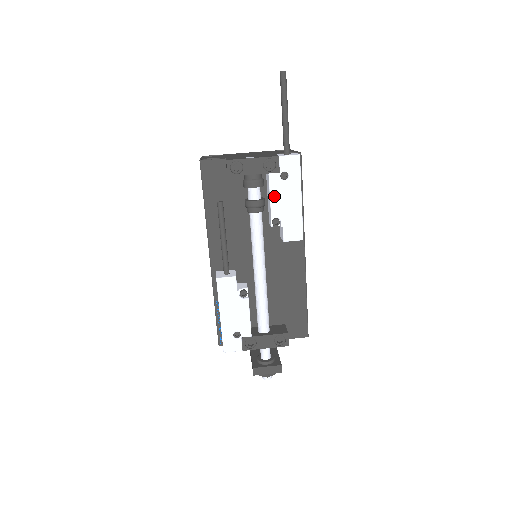
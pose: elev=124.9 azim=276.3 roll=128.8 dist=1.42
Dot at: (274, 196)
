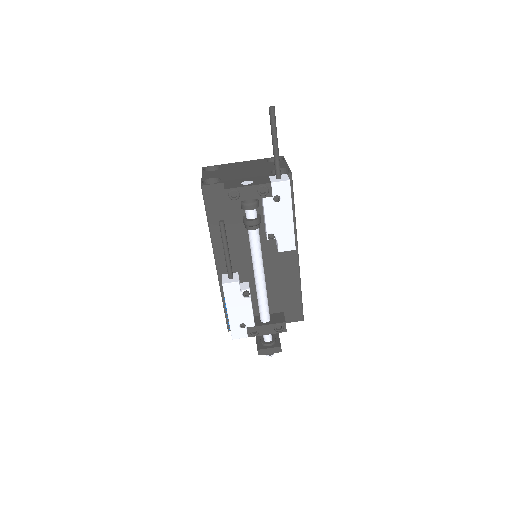
Dot at: (268, 216)
